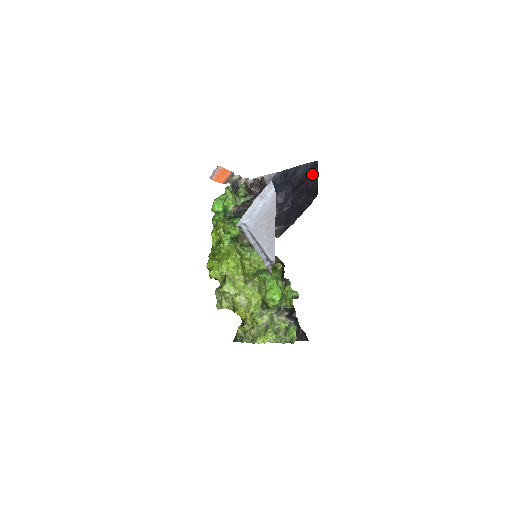
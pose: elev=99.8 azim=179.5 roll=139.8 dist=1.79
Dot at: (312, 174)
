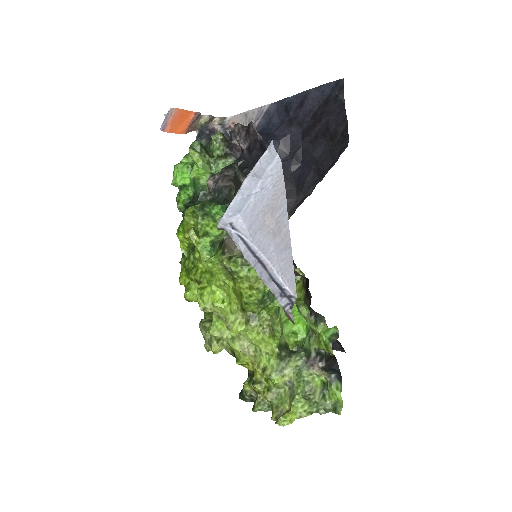
Dot at: (334, 104)
